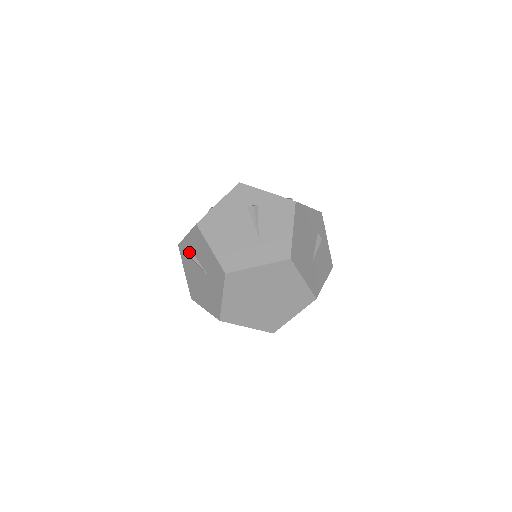
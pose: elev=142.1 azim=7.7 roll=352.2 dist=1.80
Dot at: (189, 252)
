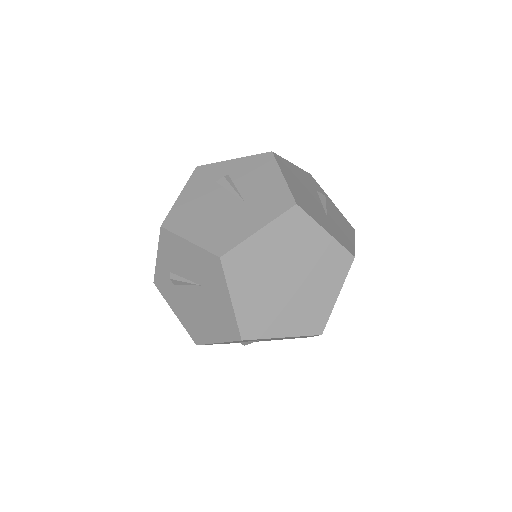
Dot at: (220, 175)
